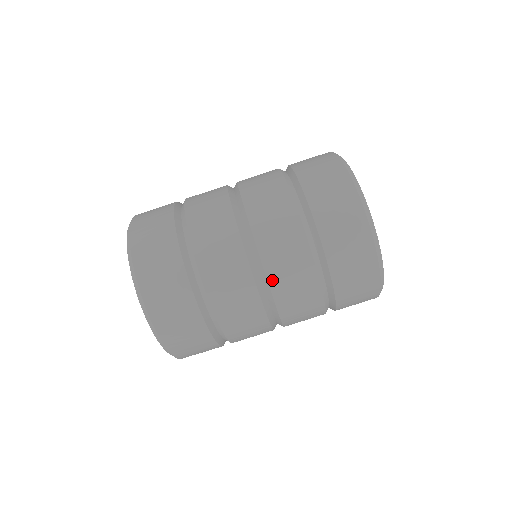
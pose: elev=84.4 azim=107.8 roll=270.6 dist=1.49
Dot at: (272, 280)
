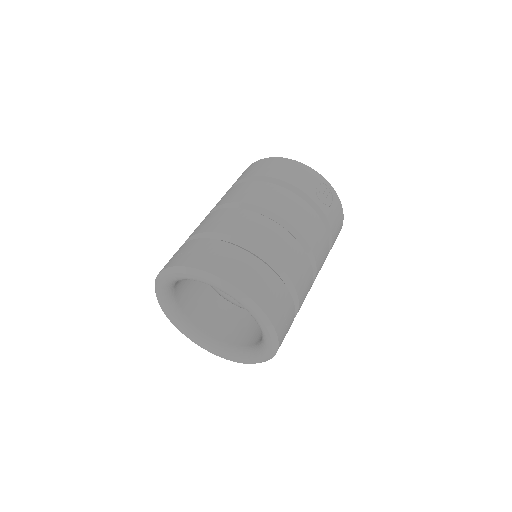
Dot at: (225, 202)
